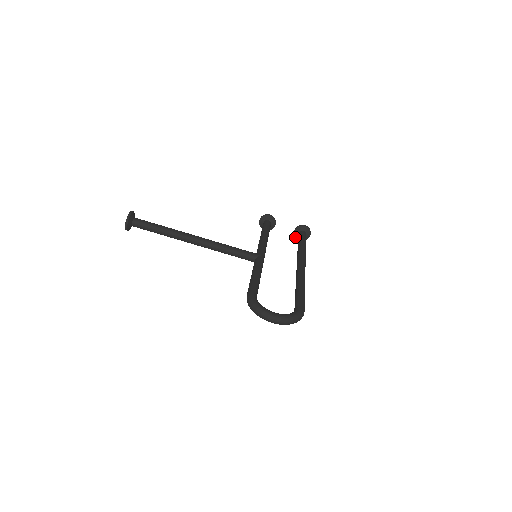
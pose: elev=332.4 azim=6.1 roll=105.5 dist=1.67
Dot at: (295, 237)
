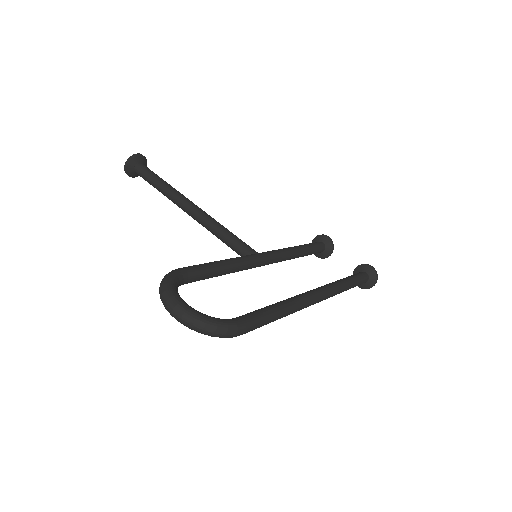
Dot at: occluded
